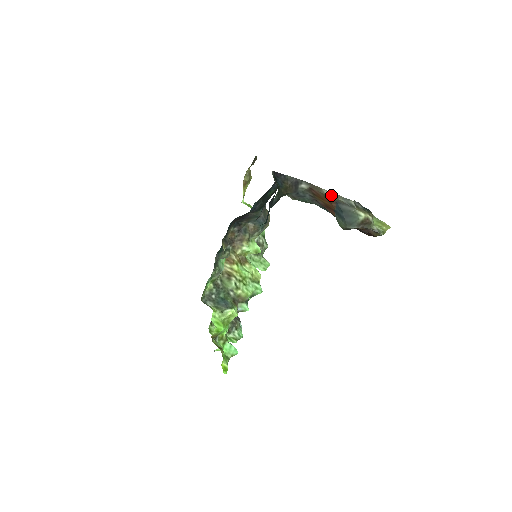
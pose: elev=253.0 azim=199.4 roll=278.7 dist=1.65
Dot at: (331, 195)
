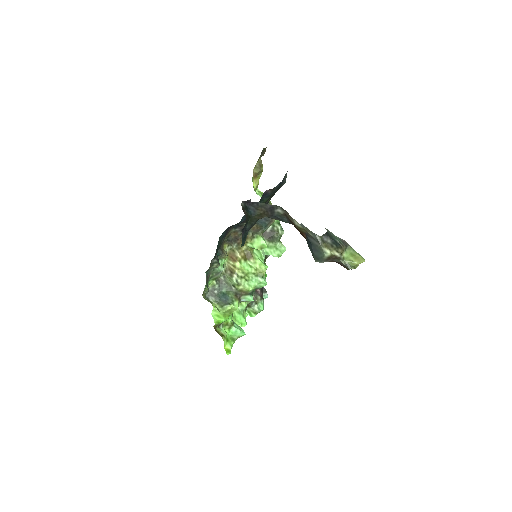
Dot at: (300, 227)
